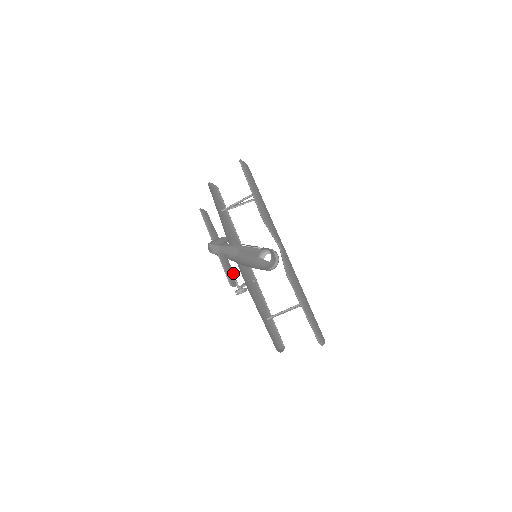
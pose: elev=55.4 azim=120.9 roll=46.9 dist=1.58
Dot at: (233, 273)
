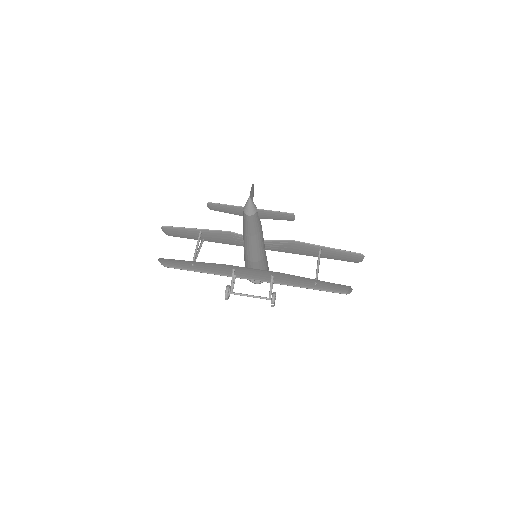
Dot at: (252, 295)
